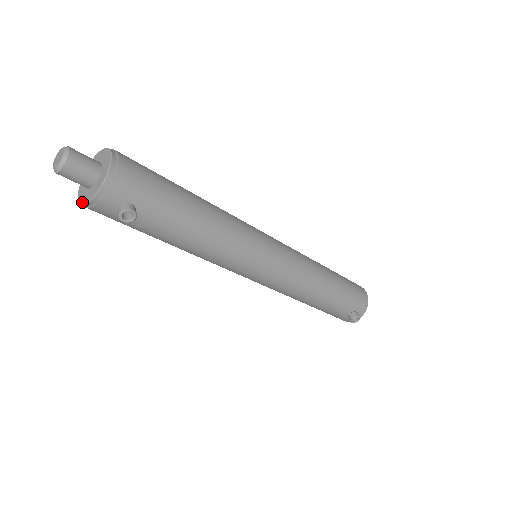
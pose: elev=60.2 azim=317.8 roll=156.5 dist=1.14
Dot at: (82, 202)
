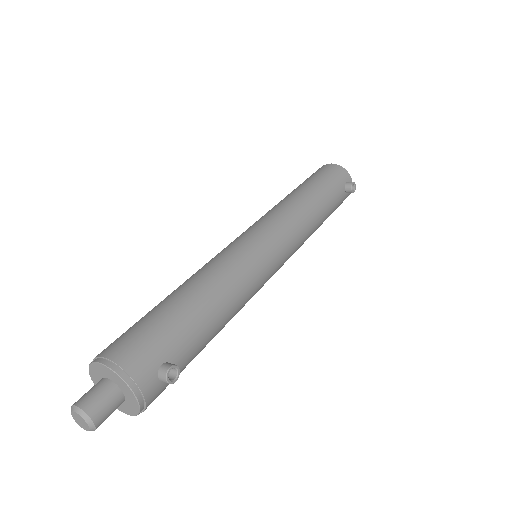
Dot at: (136, 414)
